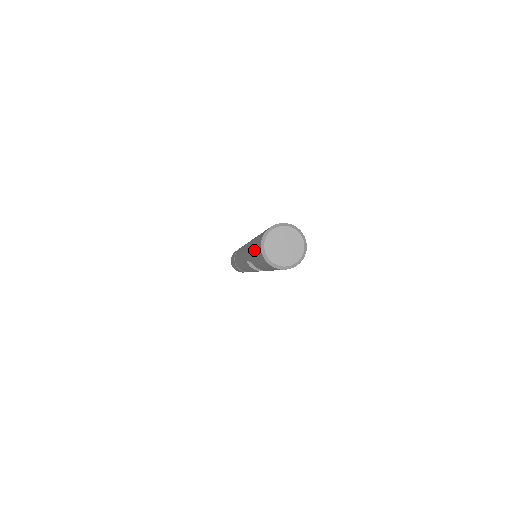
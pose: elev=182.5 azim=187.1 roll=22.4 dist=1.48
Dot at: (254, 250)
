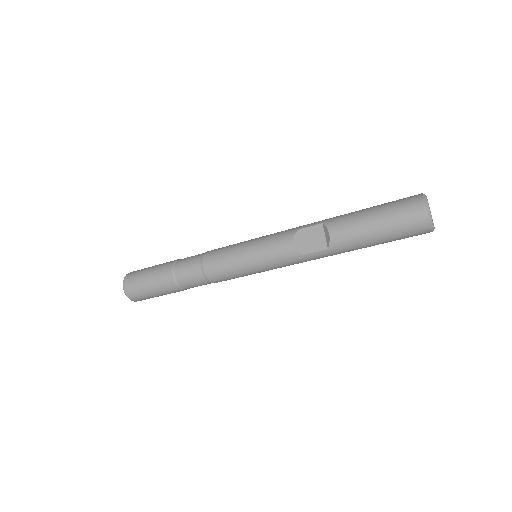
Dot at: (379, 205)
